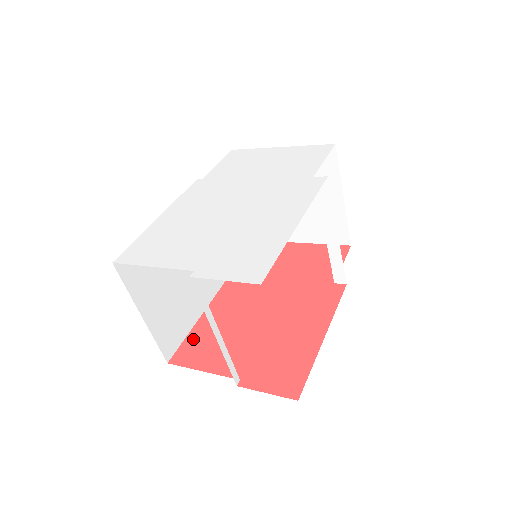
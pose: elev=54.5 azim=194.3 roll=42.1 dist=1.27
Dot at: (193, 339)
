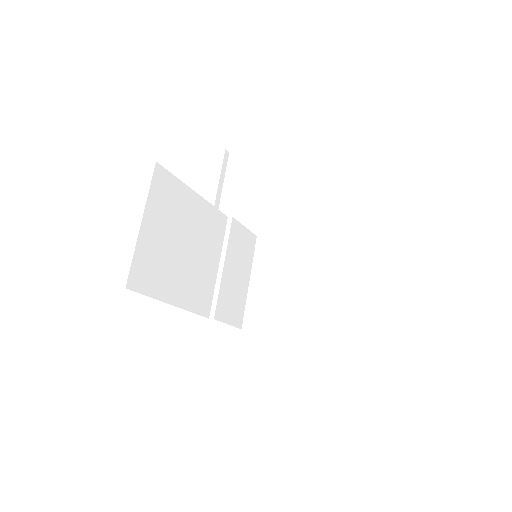
Dot at: occluded
